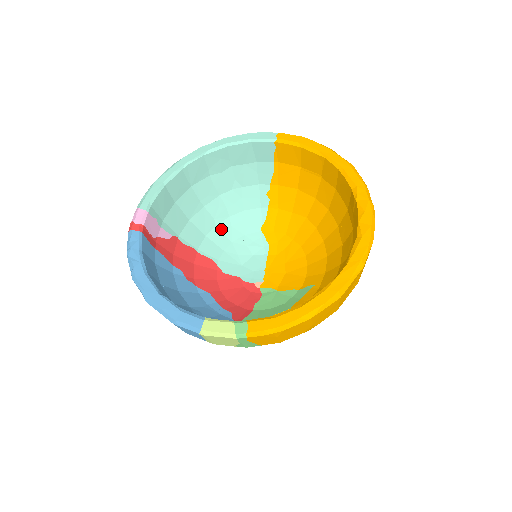
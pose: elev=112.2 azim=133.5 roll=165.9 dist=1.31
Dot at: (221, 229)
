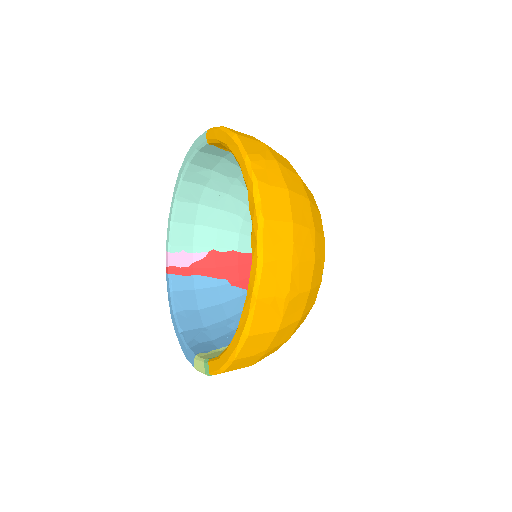
Dot at: (248, 220)
